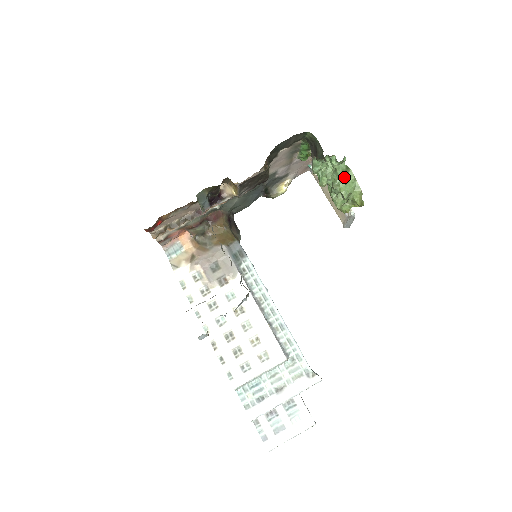
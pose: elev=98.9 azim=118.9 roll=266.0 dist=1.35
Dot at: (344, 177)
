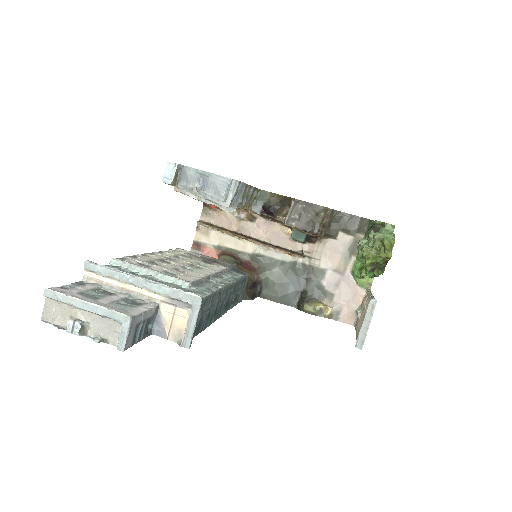
Dot at: (384, 230)
